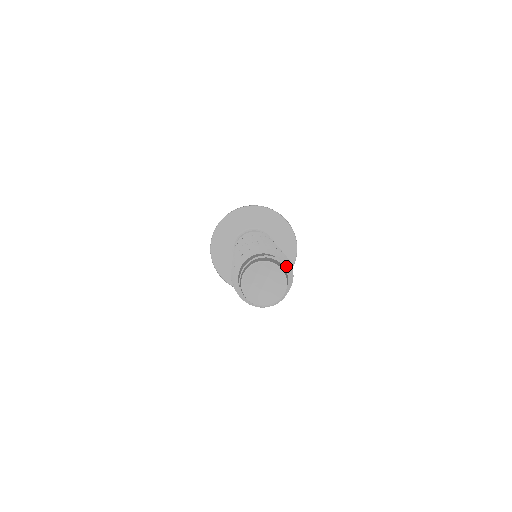
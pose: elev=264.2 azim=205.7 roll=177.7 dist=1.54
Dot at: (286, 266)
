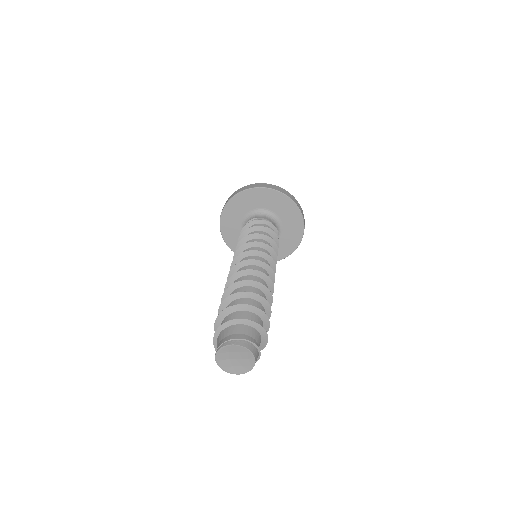
Dot at: occluded
